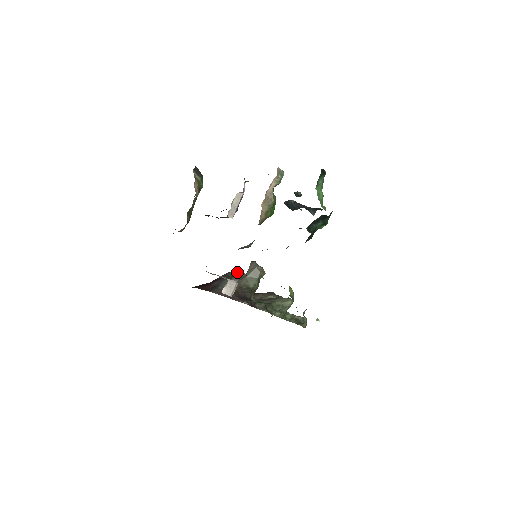
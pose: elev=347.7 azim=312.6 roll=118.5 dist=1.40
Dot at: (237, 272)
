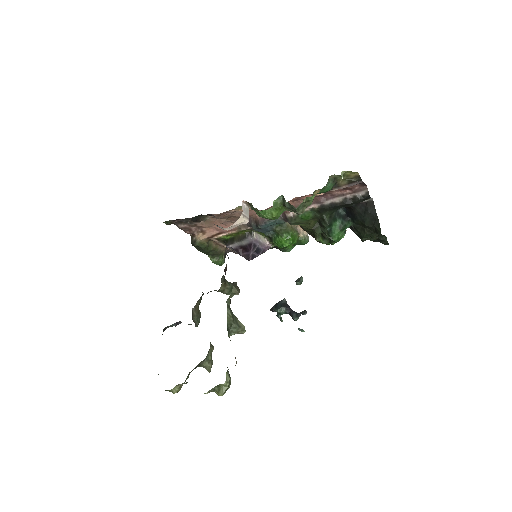
Dot at: occluded
